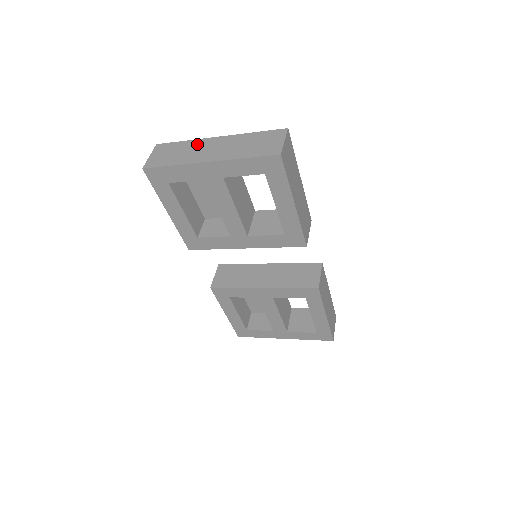
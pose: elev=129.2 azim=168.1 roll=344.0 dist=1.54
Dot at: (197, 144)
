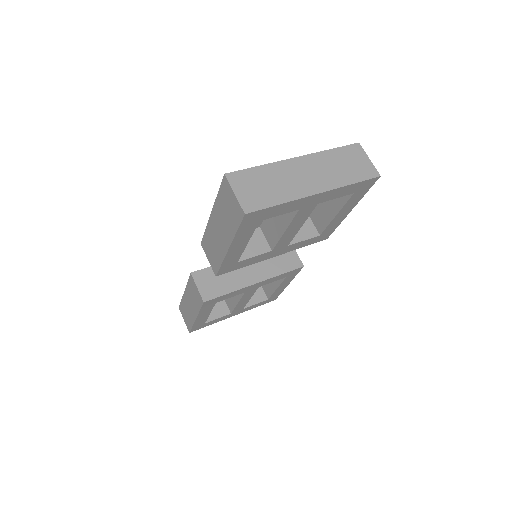
Dot at: (282, 170)
